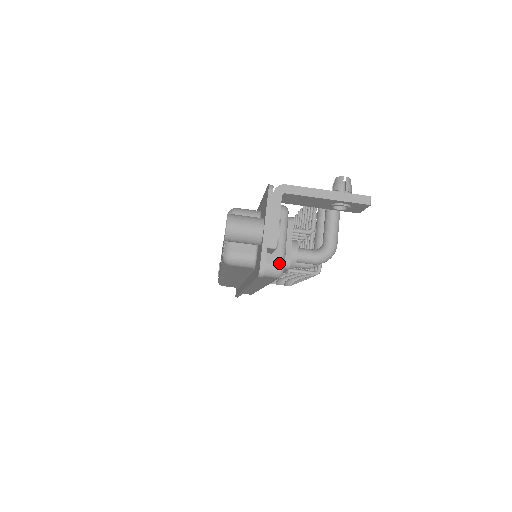
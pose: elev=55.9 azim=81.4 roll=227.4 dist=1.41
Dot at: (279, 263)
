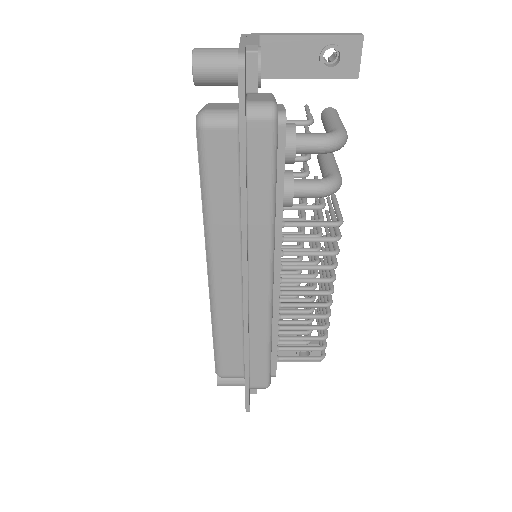
Dot at: (269, 100)
